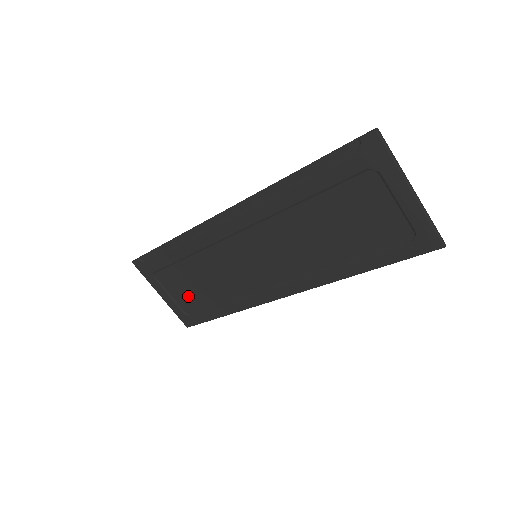
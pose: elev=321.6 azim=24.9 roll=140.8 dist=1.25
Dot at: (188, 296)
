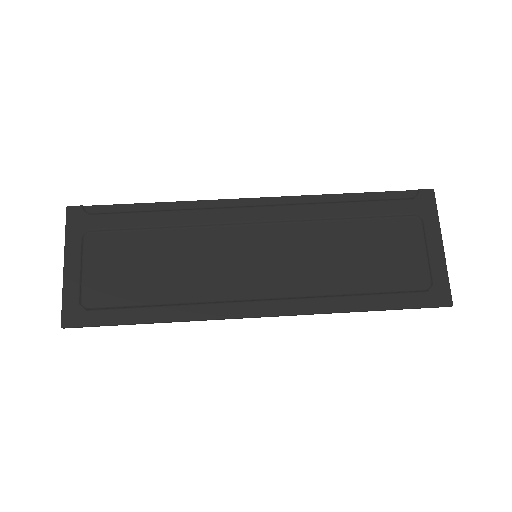
Dot at: (111, 279)
